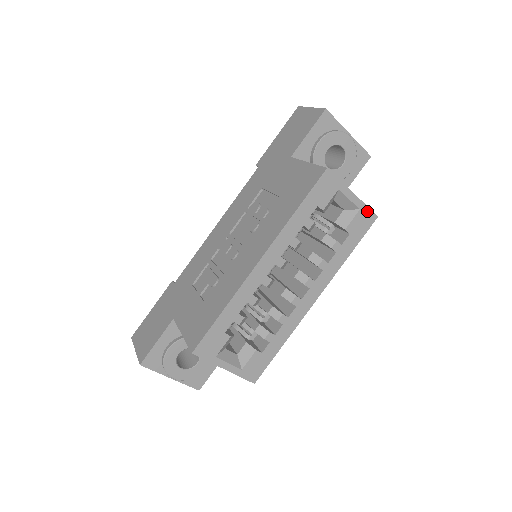
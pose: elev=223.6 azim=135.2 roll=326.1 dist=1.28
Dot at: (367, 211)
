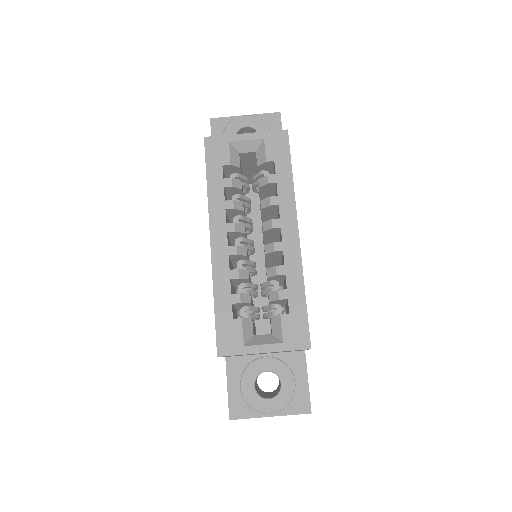
Dot at: (272, 134)
